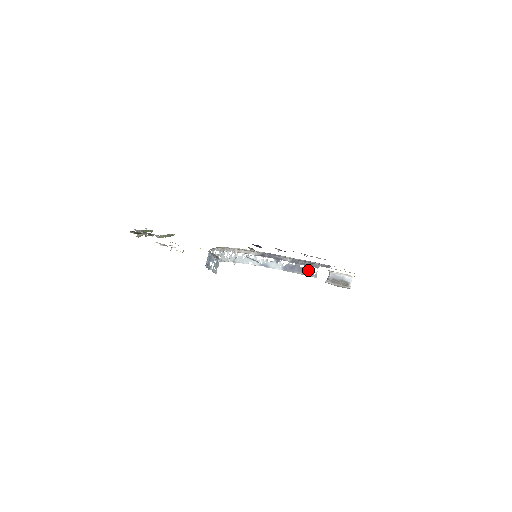
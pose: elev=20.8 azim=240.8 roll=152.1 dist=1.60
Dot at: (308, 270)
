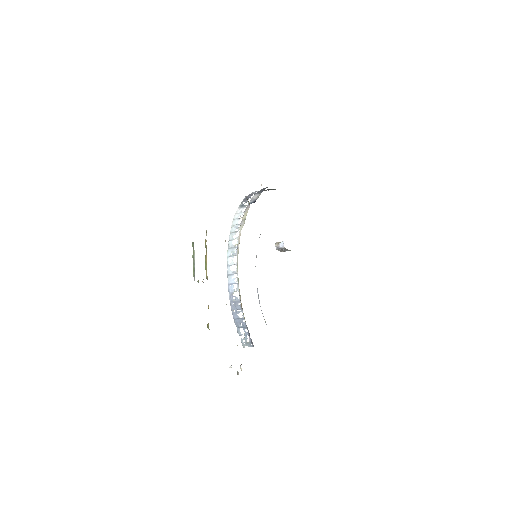
Dot at: occluded
